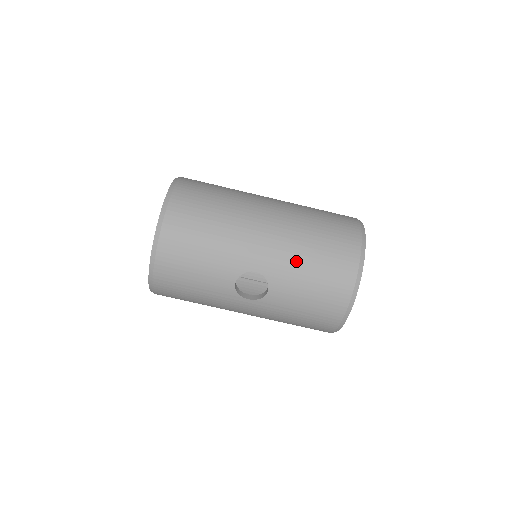
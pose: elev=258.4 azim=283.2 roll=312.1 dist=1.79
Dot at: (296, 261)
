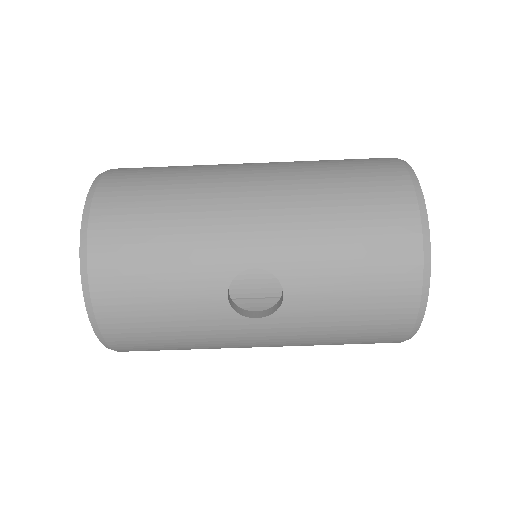
Dot at: (315, 233)
